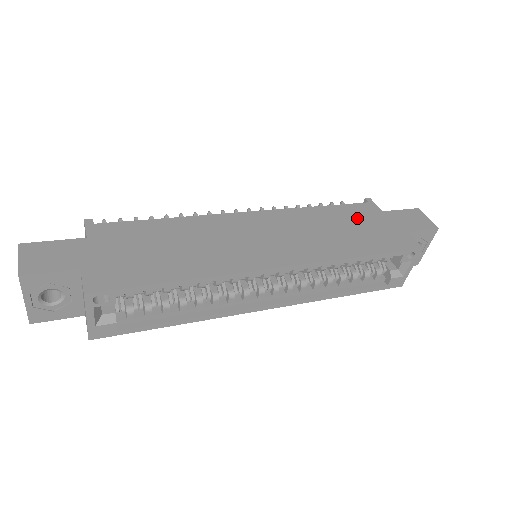
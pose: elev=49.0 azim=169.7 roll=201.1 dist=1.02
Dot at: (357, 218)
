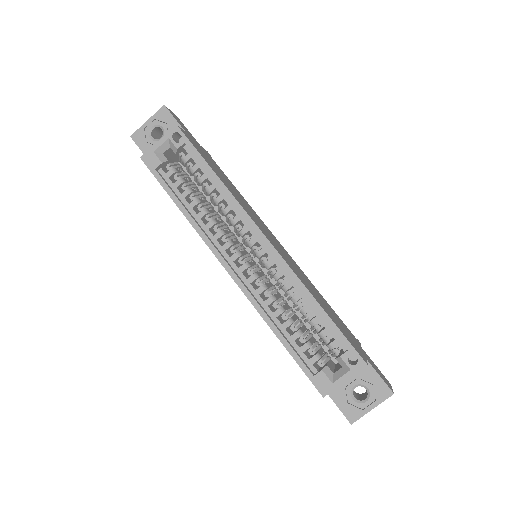
Dot at: (339, 320)
